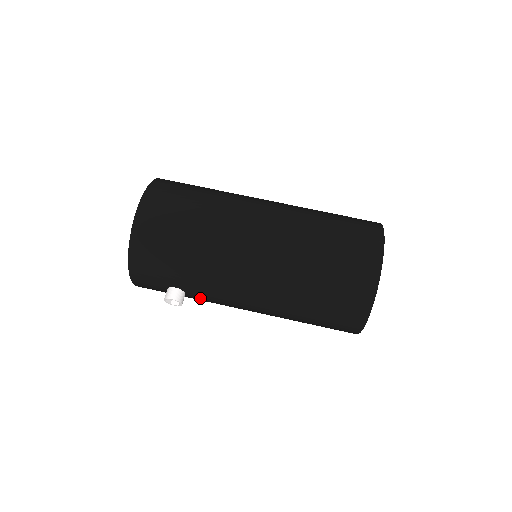
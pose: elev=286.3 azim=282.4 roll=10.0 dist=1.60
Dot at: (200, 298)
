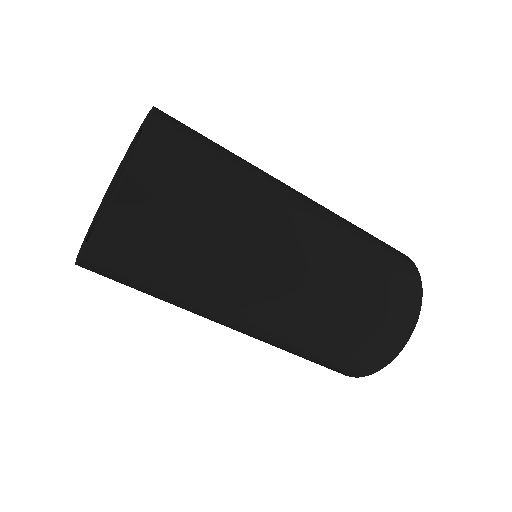
Dot at: occluded
